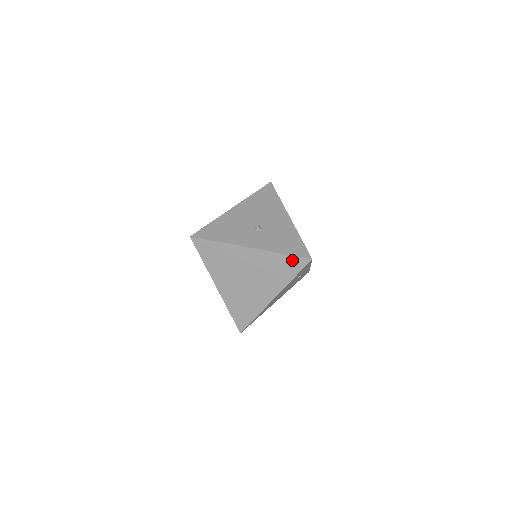
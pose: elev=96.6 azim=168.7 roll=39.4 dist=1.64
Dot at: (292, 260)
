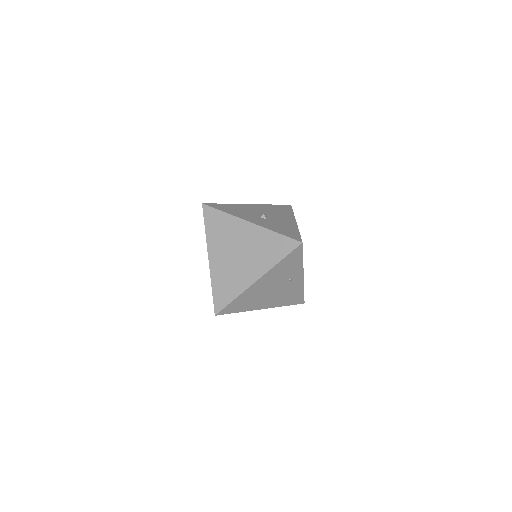
Dot at: (284, 241)
